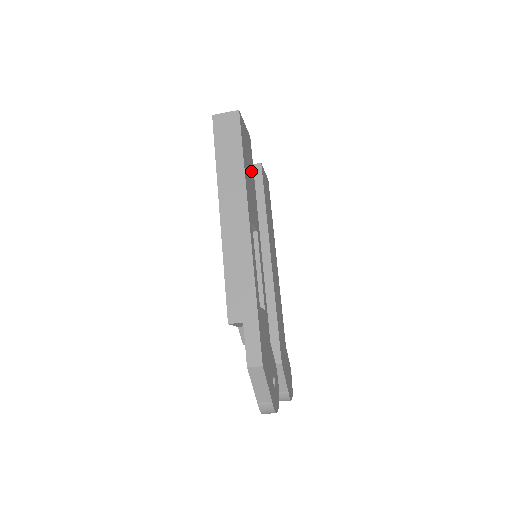
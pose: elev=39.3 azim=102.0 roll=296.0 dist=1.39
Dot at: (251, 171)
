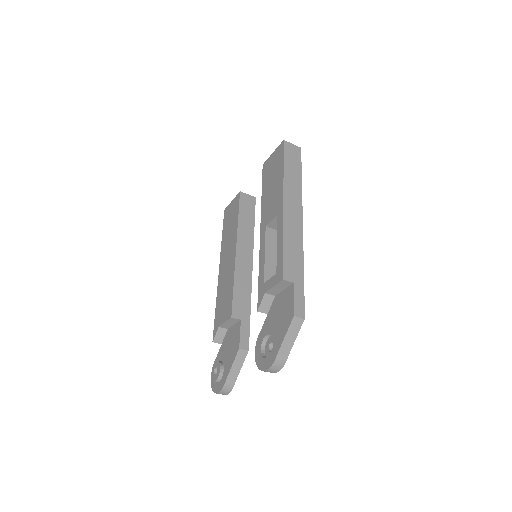
Dot at: occluded
